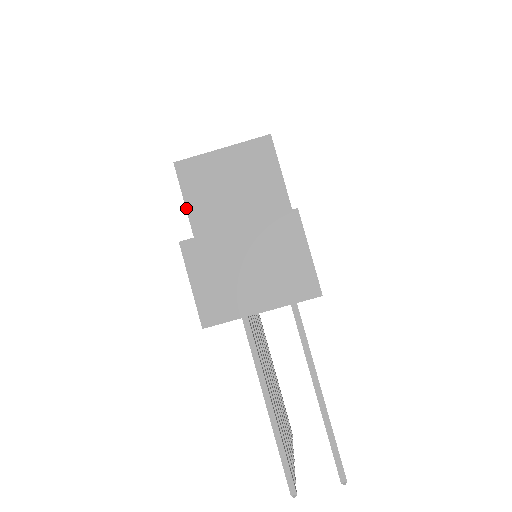
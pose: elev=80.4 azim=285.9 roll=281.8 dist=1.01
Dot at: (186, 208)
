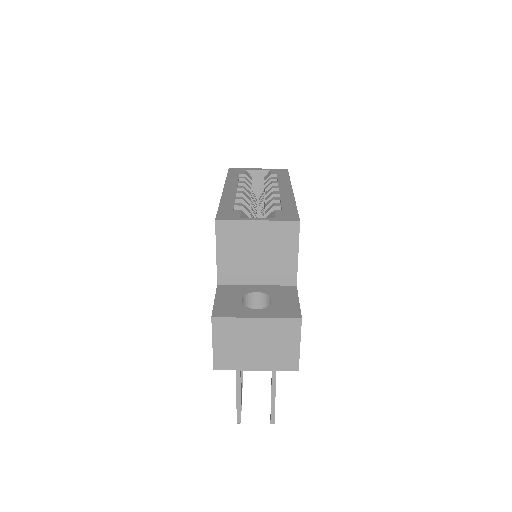
Dot at: (216, 256)
